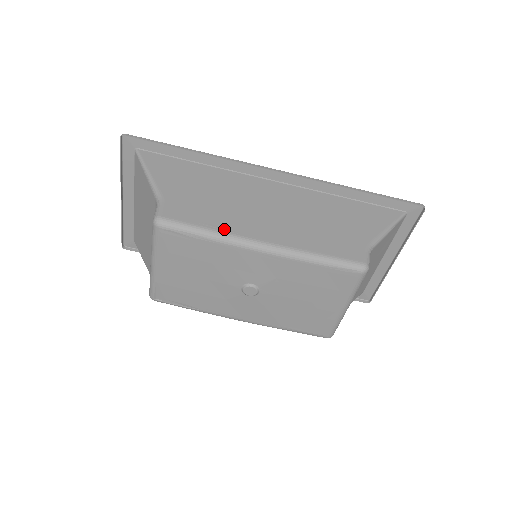
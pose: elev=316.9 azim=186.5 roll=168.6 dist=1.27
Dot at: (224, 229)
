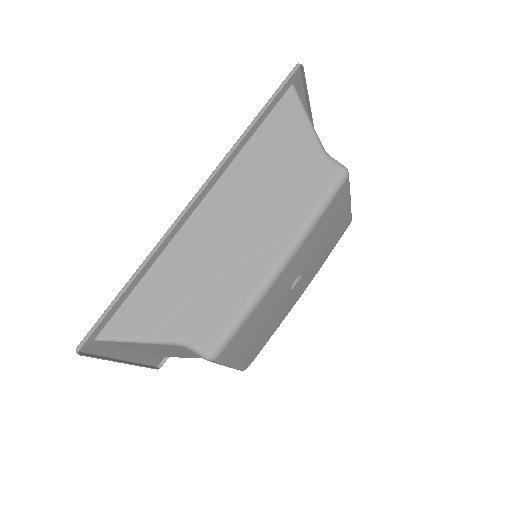
Dot at: (248, 293)
